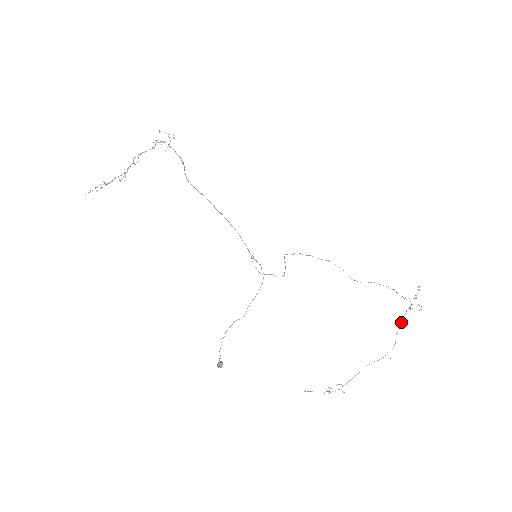
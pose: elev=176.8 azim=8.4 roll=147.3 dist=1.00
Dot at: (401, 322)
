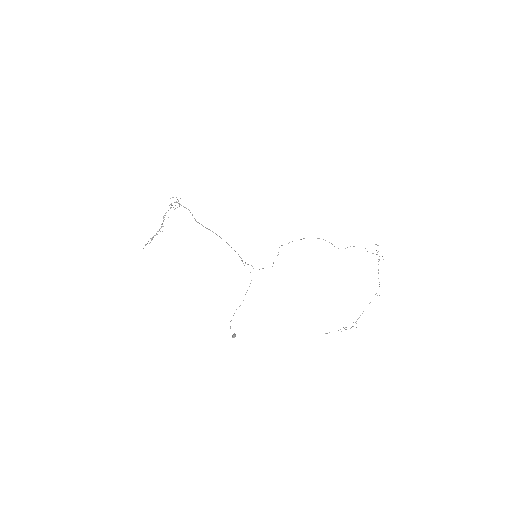
Dot at: (378, 270)
